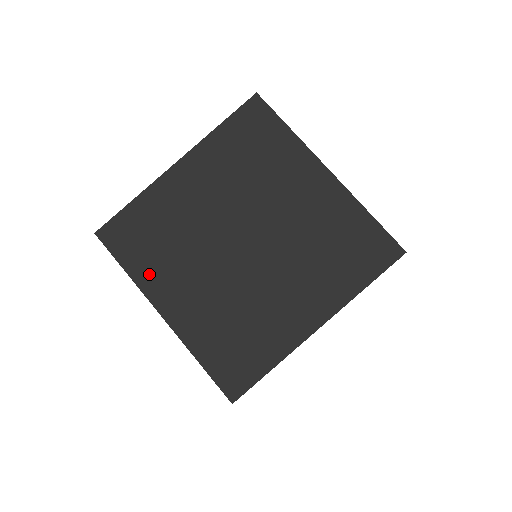
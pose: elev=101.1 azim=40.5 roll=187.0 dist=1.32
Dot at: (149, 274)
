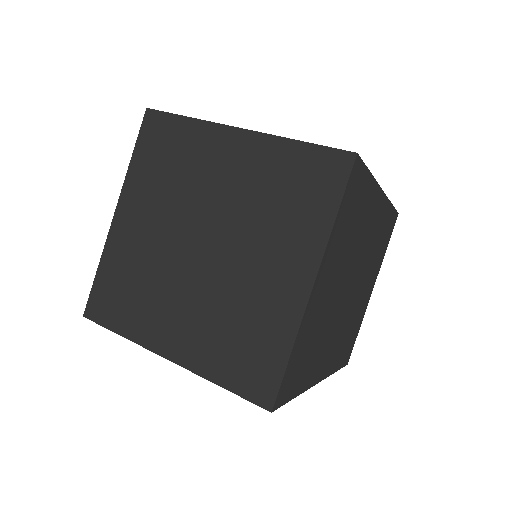
Dot at: (139, 326)
